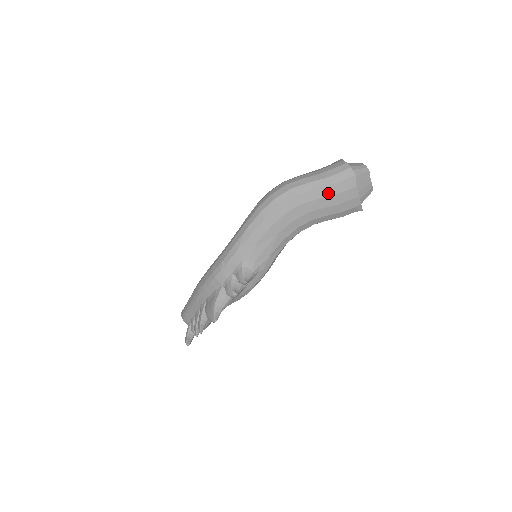
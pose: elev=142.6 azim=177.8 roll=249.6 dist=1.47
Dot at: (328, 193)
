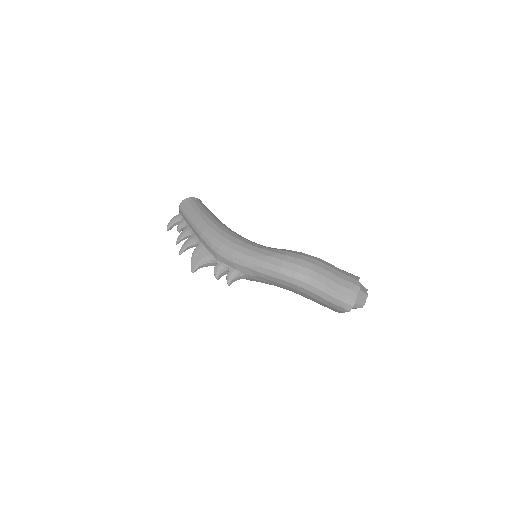
Dot at: (325, 302)
